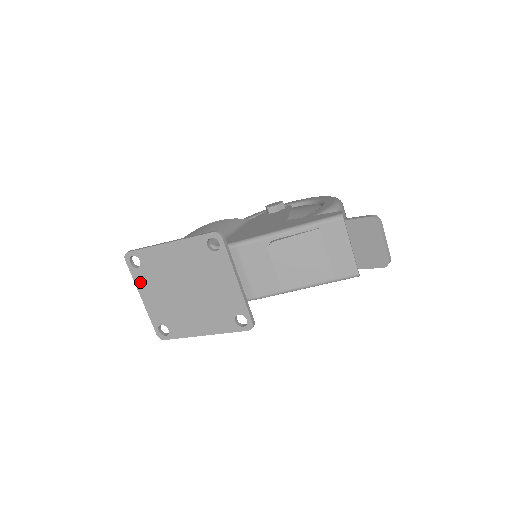
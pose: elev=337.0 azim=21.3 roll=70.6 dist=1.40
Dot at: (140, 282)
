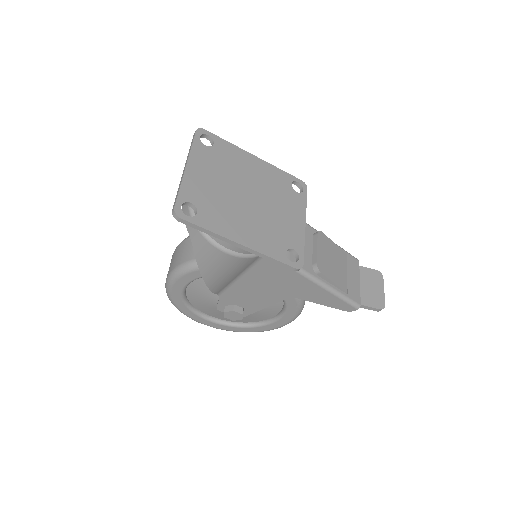
Dot at: (198, 155)
